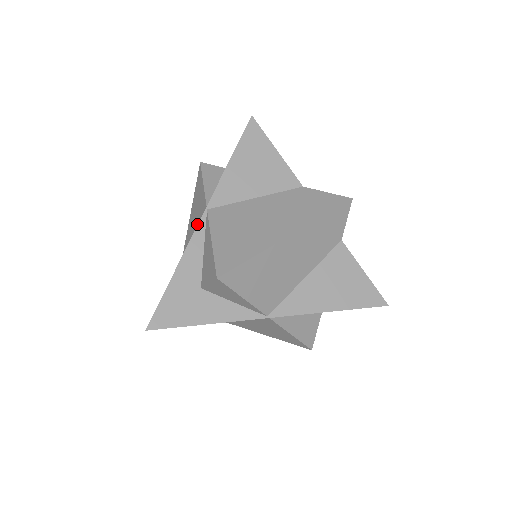
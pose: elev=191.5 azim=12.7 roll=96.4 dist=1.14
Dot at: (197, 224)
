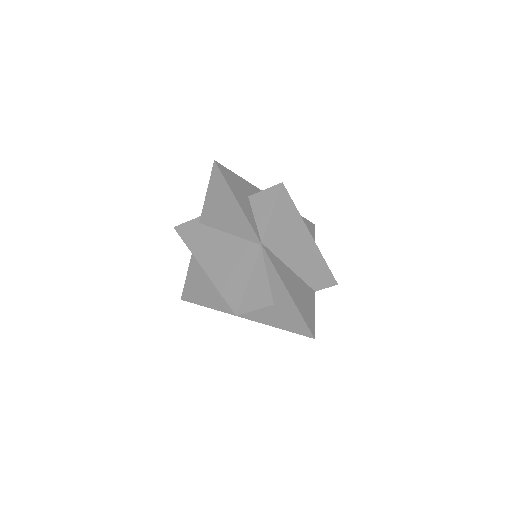
Dot at: occluded
